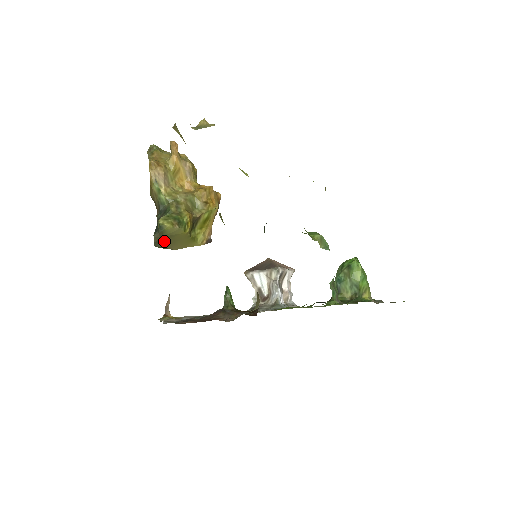
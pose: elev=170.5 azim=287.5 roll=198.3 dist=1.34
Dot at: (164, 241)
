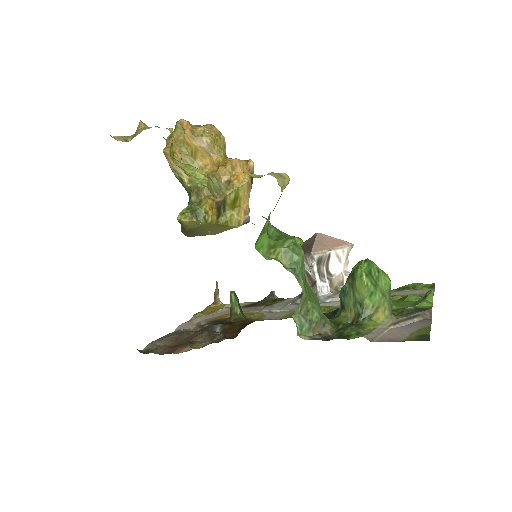
Dot at: (194, 232)
